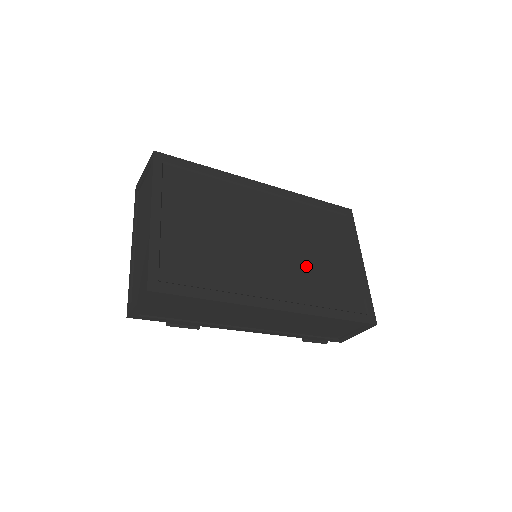
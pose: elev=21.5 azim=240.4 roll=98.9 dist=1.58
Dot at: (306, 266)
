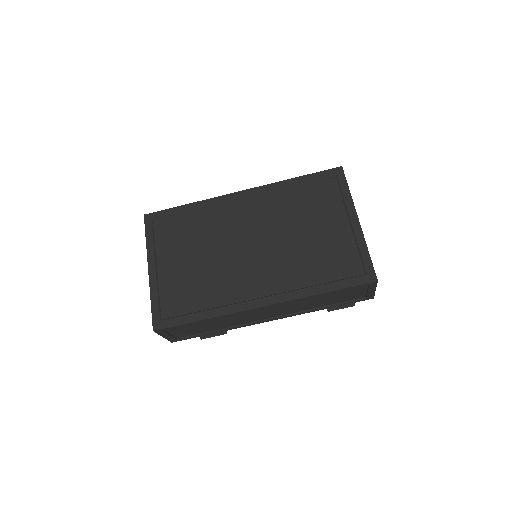
Dot at: (291, 252)
